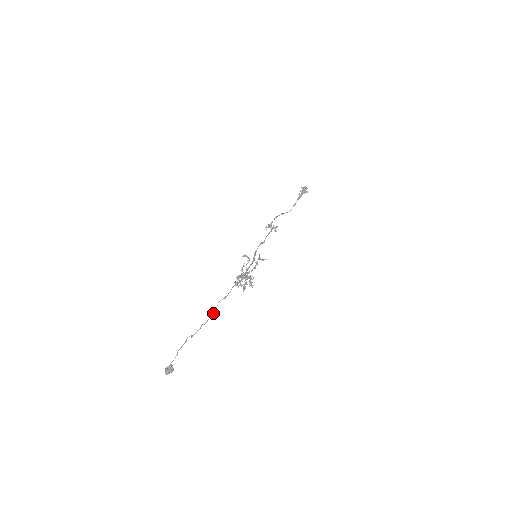
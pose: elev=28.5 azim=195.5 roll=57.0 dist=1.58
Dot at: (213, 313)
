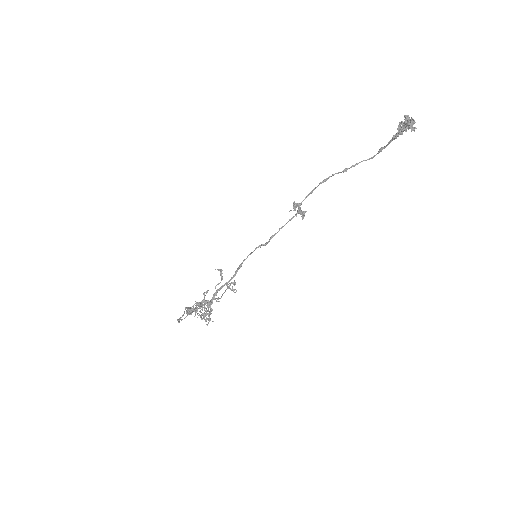
Dot at: occluded
